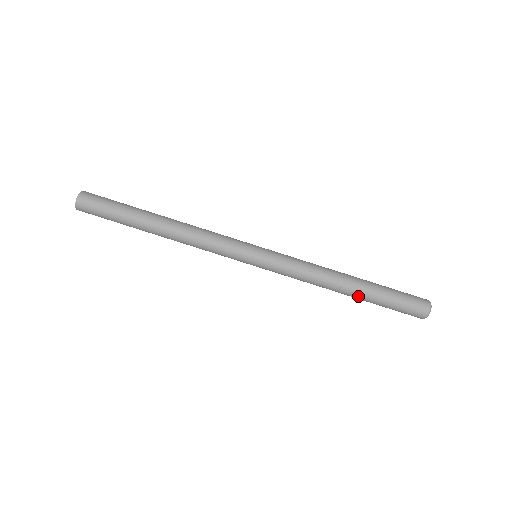
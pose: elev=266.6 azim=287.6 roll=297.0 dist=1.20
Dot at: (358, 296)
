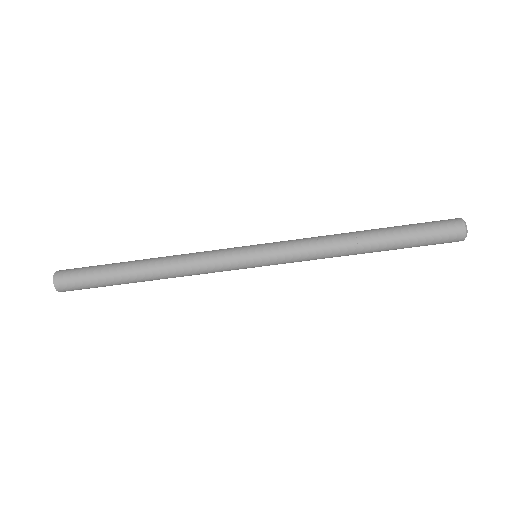
Dot at: (381, 248)
